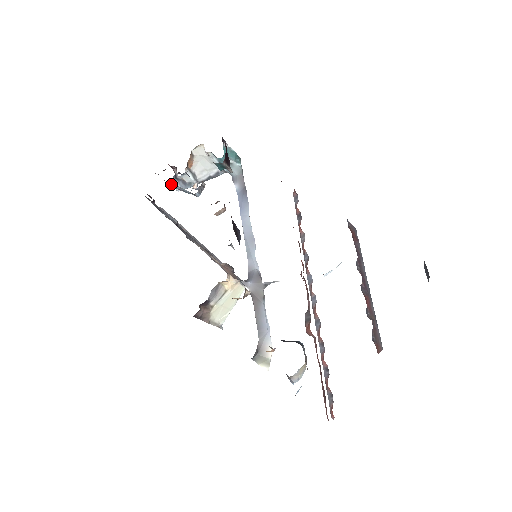
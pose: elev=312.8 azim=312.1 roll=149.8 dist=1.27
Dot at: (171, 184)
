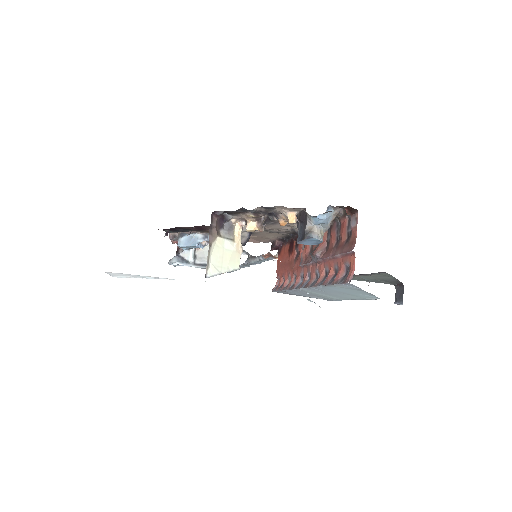
Dot at: (183, 239)
